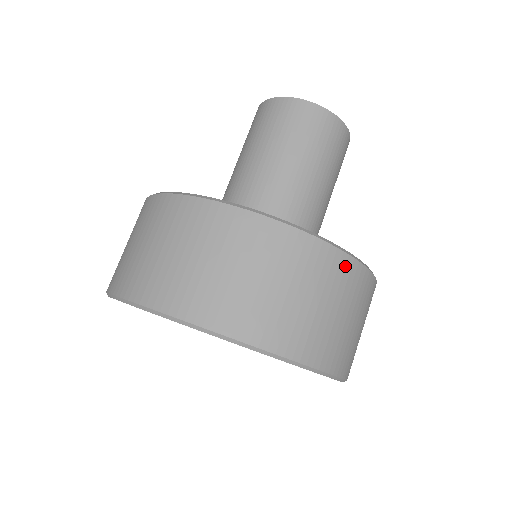
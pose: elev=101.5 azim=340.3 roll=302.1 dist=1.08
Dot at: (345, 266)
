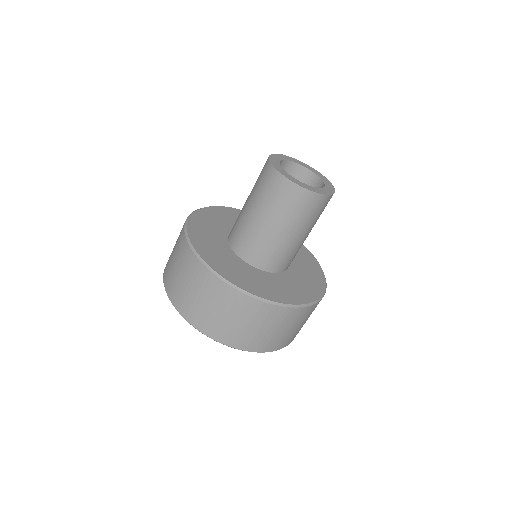
Dot at: (306, 311)
